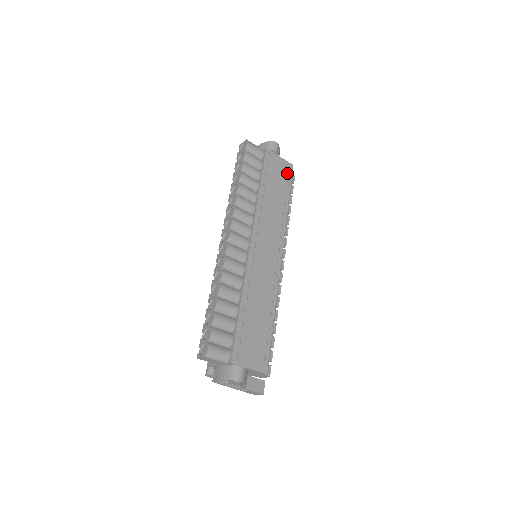
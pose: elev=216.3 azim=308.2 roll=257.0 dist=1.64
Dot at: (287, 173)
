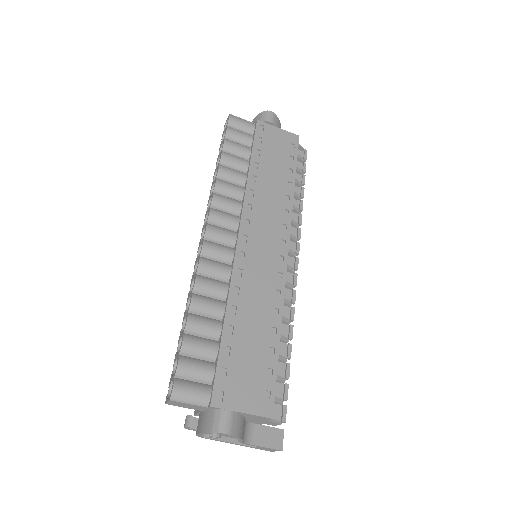
Dot at: (291, 146)
